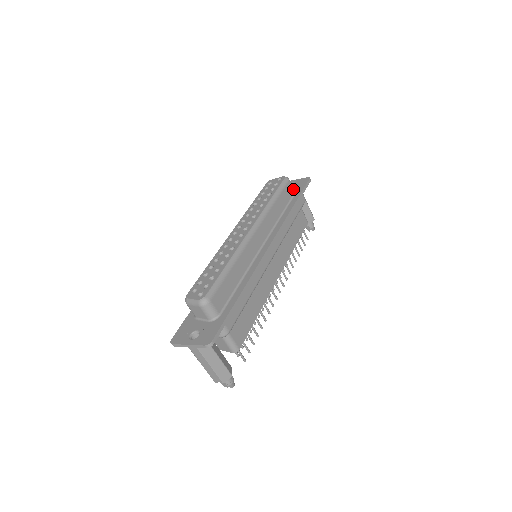
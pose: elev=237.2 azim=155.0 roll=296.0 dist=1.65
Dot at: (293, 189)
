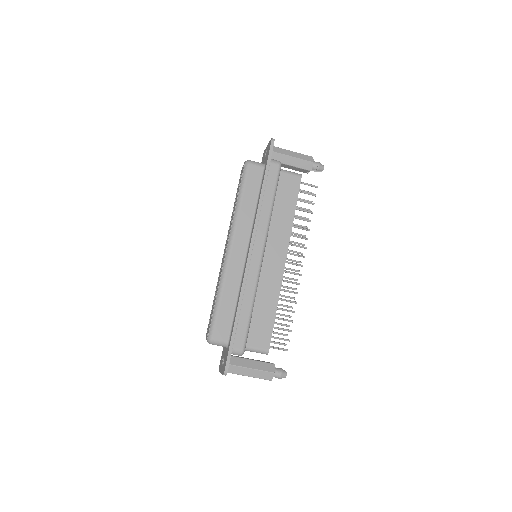
Dot at: (260, 166)
